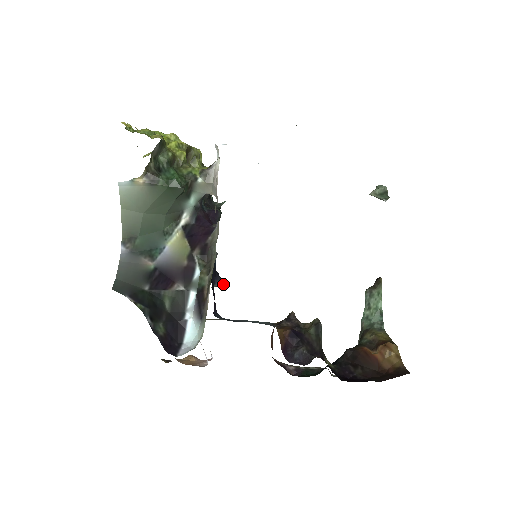
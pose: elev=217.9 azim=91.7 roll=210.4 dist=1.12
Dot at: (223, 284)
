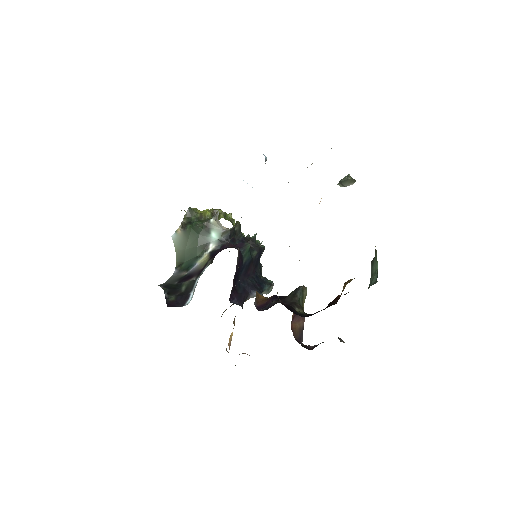
Dot at: (259, 293)
